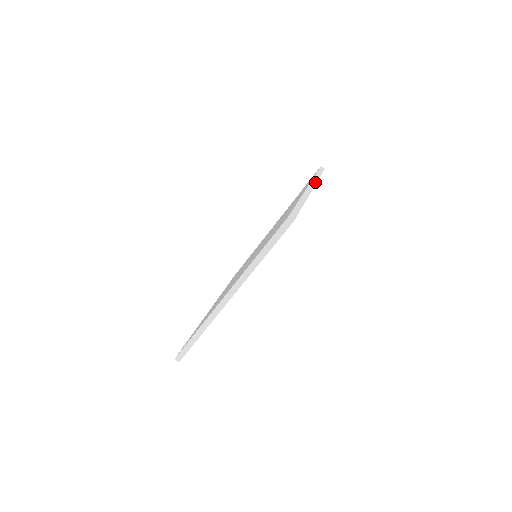
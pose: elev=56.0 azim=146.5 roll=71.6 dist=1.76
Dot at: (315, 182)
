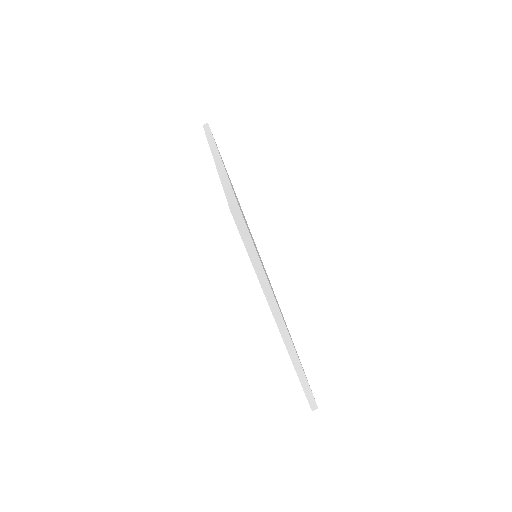
Dot at: (214, 145)
